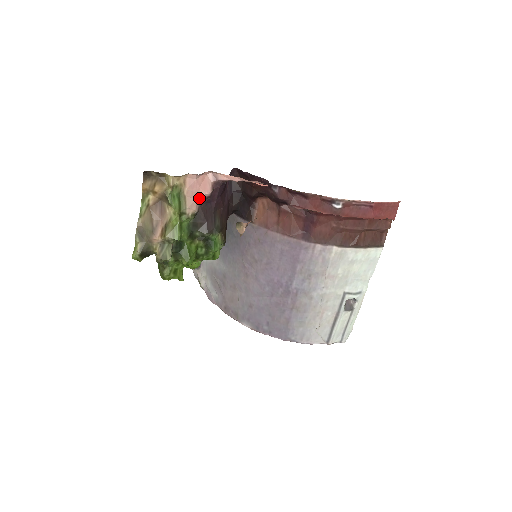
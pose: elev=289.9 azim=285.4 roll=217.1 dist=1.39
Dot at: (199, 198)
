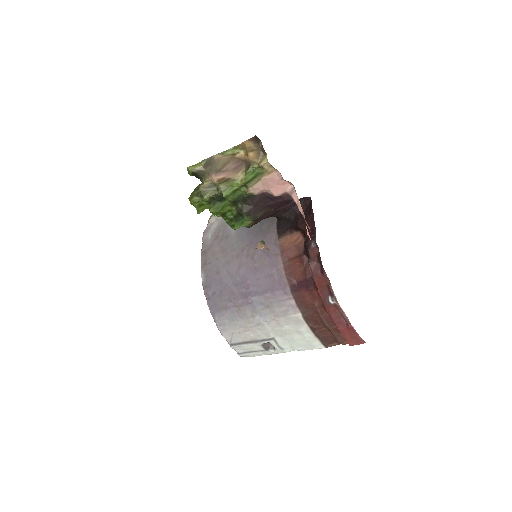
Dot at: (267, 190)
